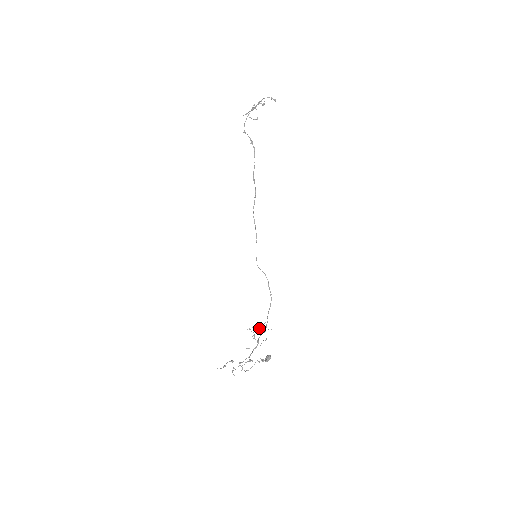
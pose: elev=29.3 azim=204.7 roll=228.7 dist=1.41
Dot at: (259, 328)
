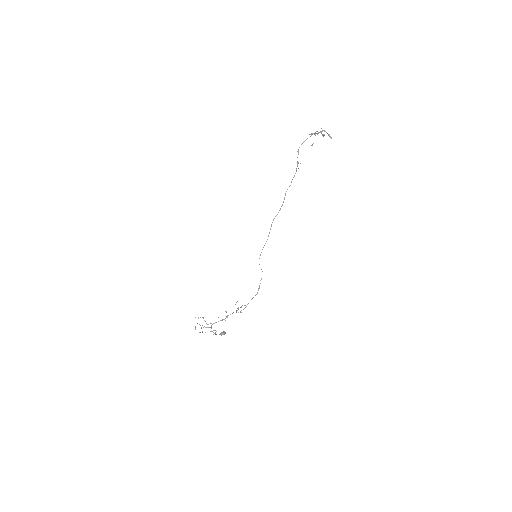
Dot at: occluded
